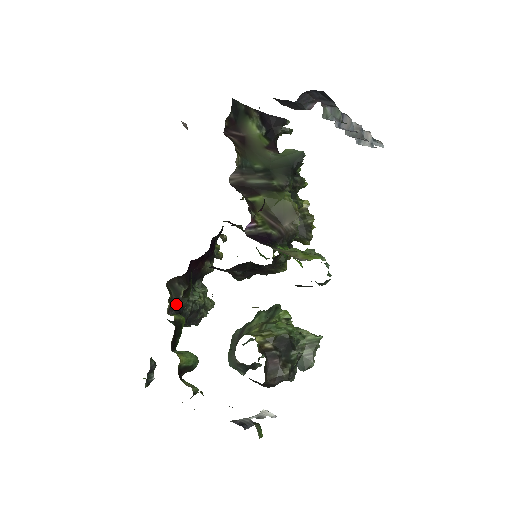
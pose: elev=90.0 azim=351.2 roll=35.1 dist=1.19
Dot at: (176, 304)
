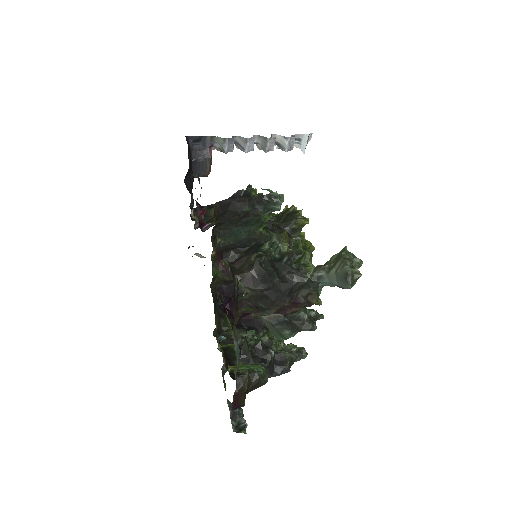
Dot at: occluded
